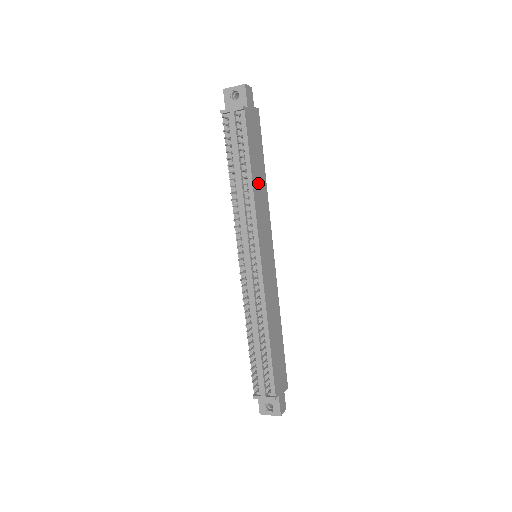
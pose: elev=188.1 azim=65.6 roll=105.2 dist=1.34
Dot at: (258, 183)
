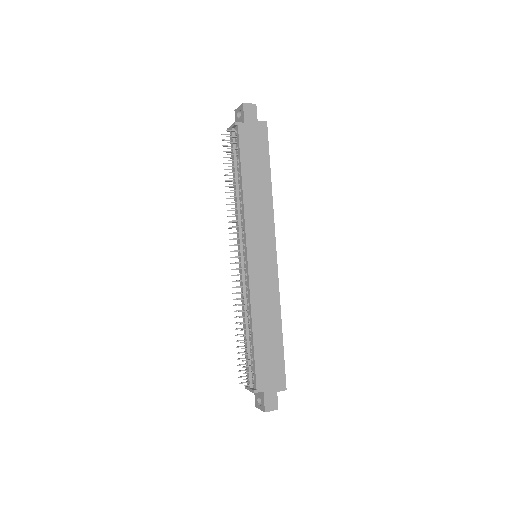
Dot at: (254, 189)
